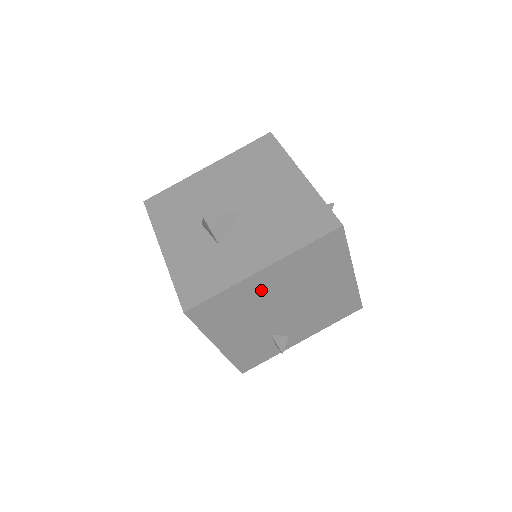
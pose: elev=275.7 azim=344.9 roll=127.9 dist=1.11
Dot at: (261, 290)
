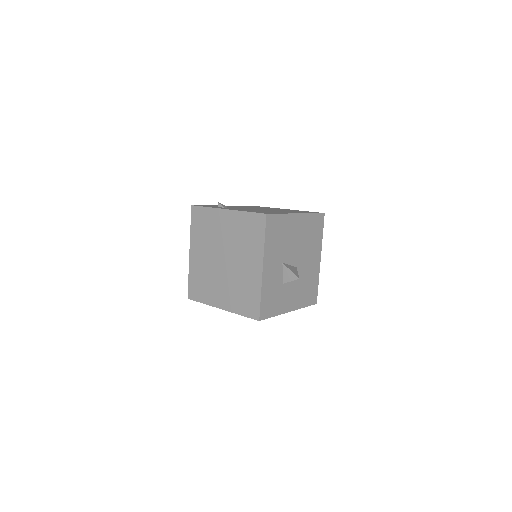
Dot at: occluded
